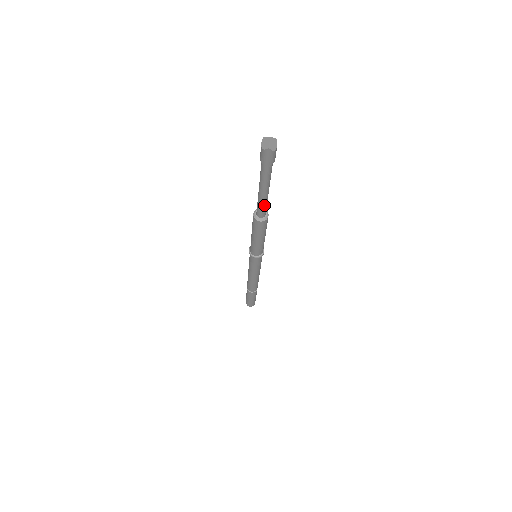
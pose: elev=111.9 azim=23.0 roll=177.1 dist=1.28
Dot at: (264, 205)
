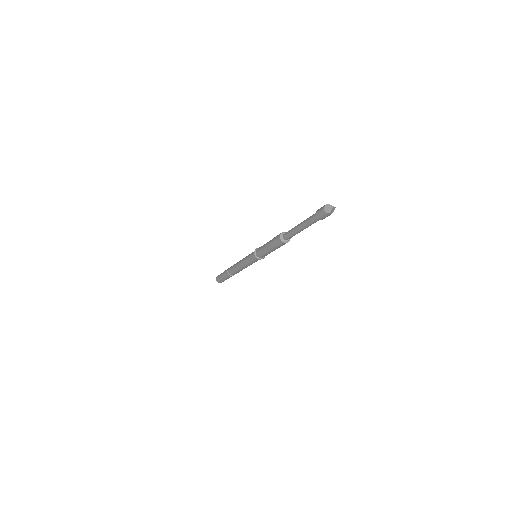
Dot at: occluded
